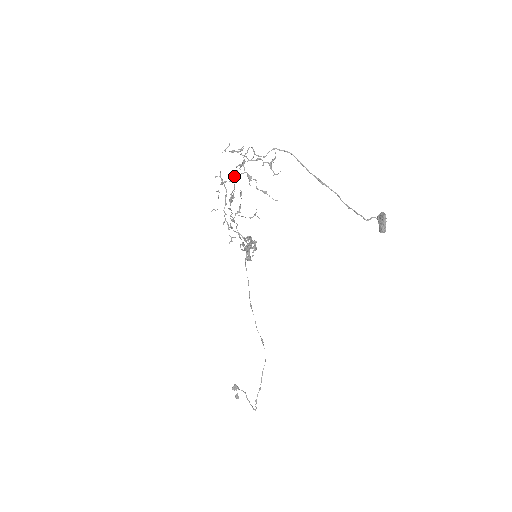
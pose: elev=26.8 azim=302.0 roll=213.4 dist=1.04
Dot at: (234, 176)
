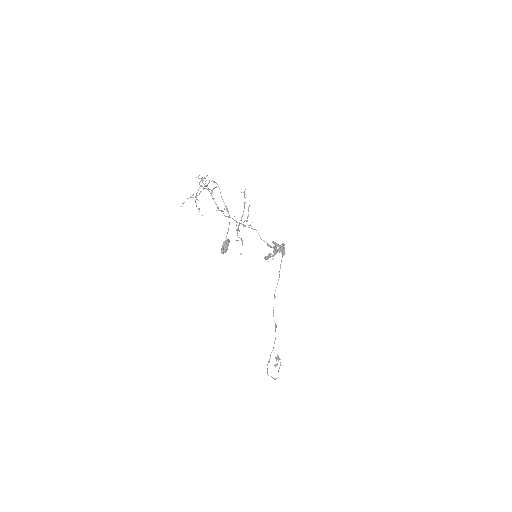
Dot at: (197, 195)
